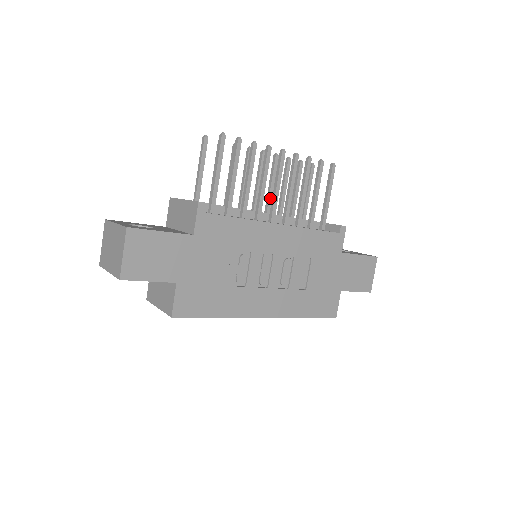
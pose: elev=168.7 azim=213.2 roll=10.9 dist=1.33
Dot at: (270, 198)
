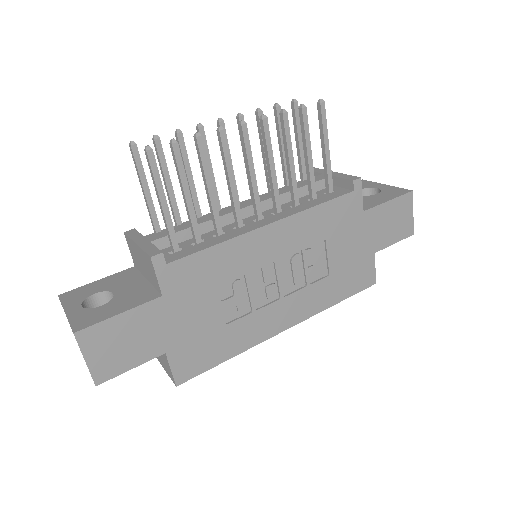
Dot at: occluded
